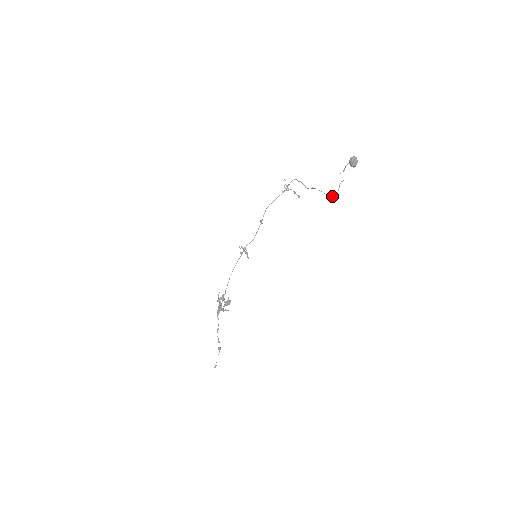
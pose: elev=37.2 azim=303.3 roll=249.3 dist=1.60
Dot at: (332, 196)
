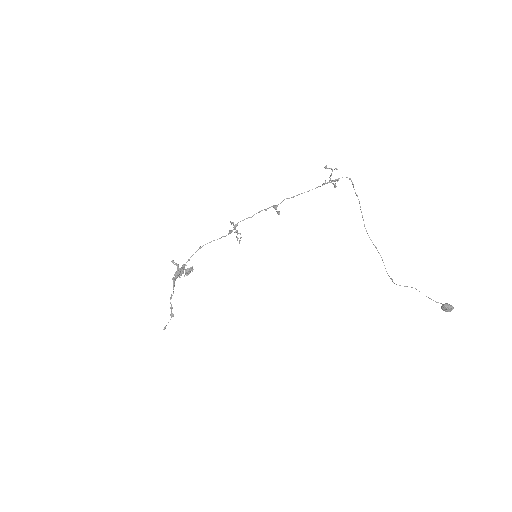
Dot at: (392, 281)
